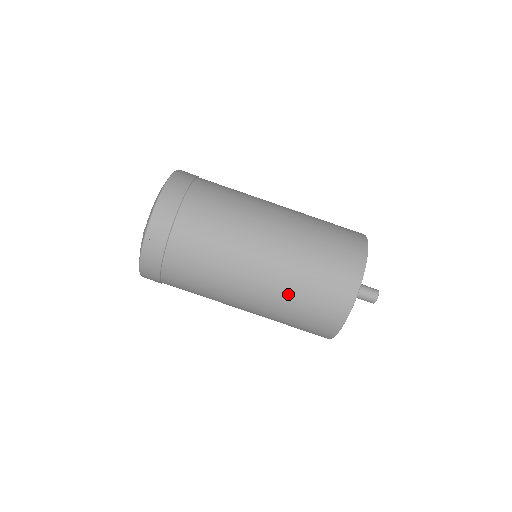
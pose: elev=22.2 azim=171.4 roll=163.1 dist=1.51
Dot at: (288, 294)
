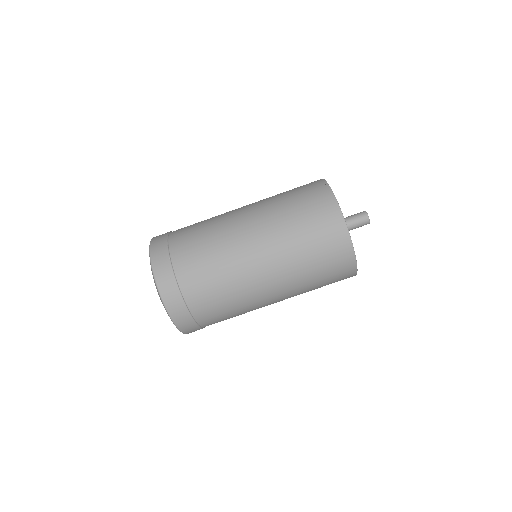
Dot at: (299, 272)
